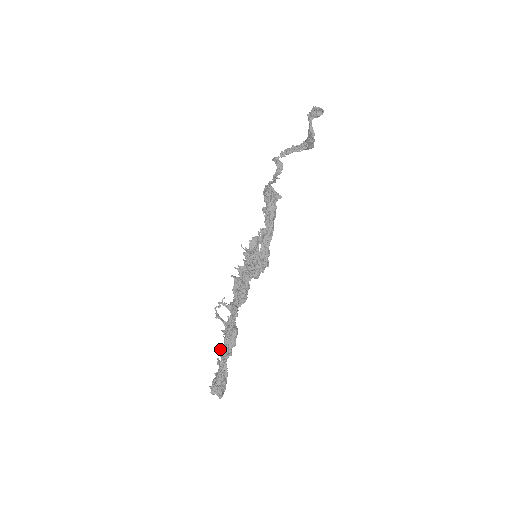
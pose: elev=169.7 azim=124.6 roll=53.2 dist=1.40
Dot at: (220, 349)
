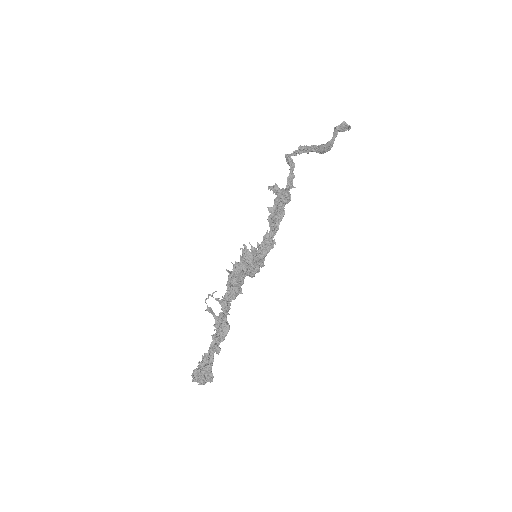
Dot at: (219, 348)
